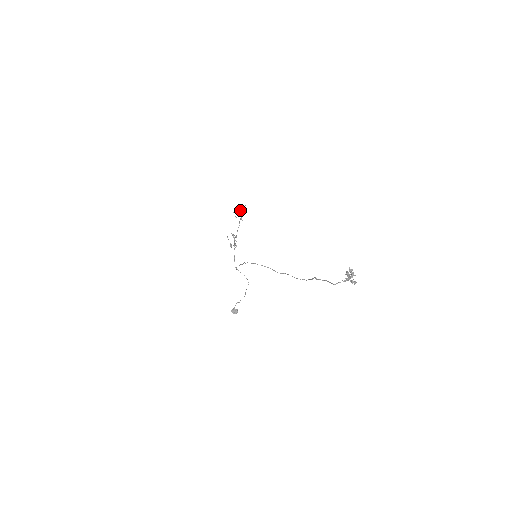
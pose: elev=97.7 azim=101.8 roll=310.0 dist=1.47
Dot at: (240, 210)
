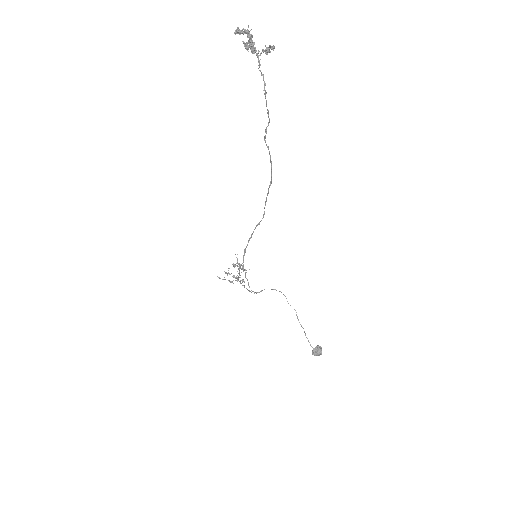
Dot at: occluded
